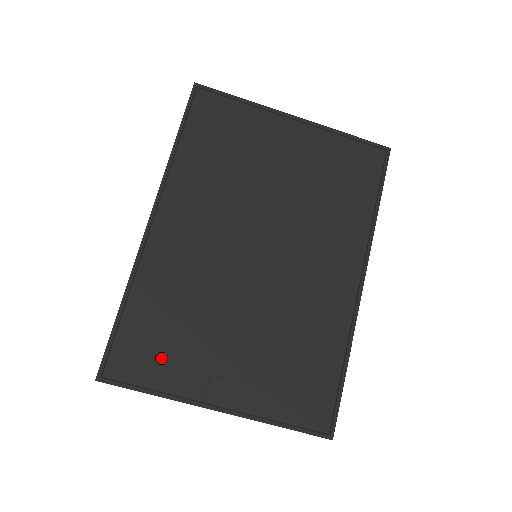
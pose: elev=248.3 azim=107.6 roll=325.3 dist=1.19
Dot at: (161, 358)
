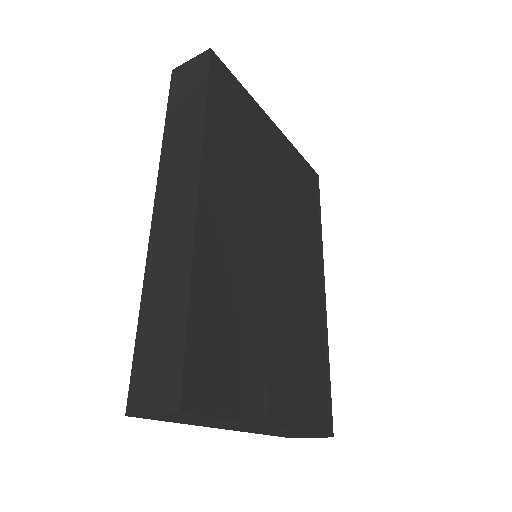
Dot at: (229, 371)
